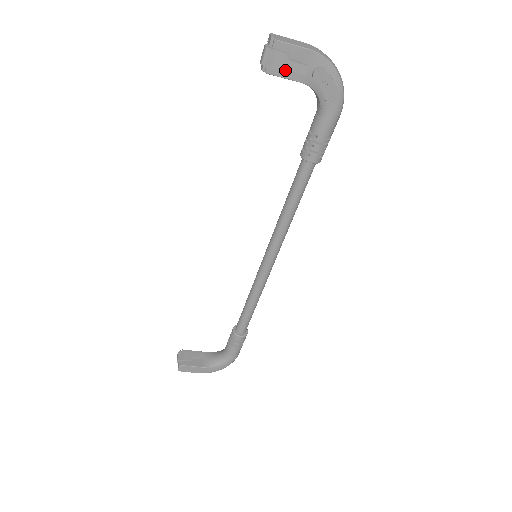
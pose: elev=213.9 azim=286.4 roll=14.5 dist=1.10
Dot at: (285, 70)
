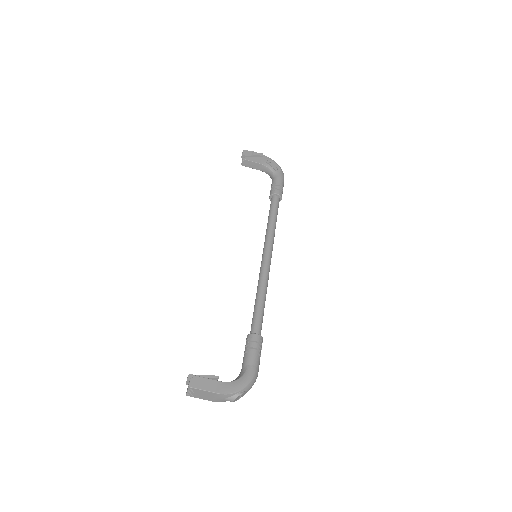
Dot at: (253, 159)
